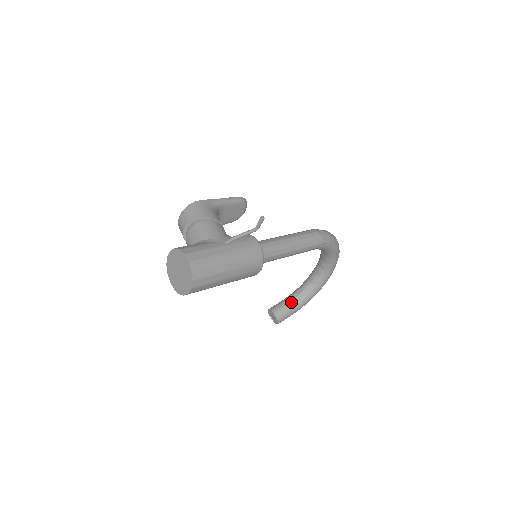
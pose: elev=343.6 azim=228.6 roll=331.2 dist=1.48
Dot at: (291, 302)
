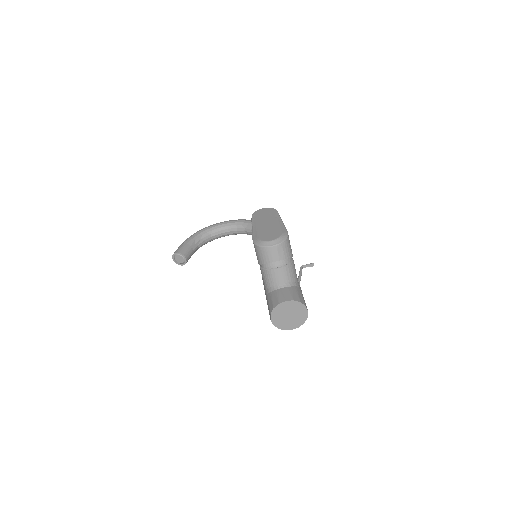
Dot at: (195, 249)
